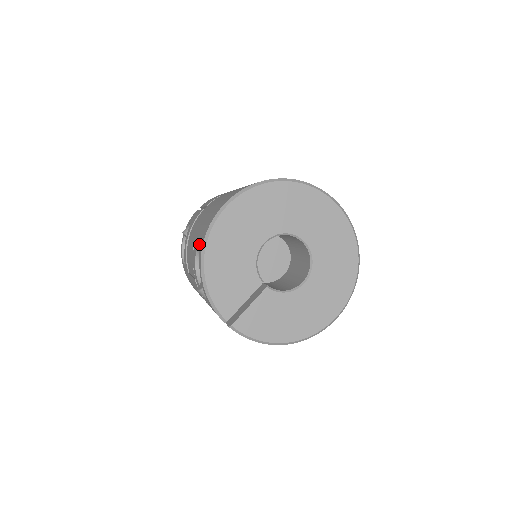
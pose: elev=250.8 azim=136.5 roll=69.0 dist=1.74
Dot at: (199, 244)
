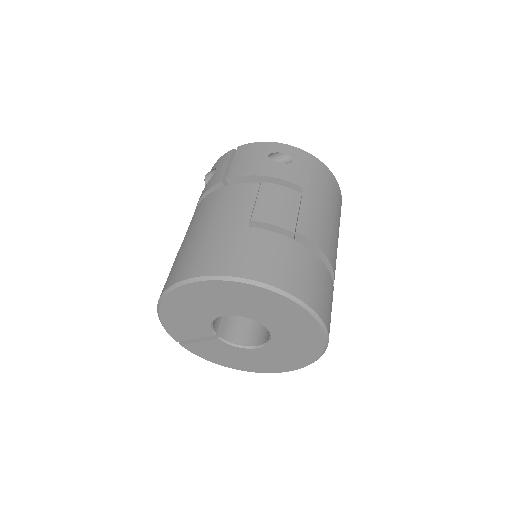
Dot at: (167, 278)
